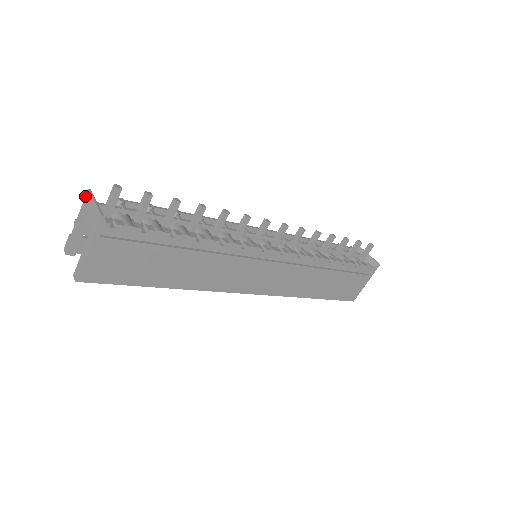
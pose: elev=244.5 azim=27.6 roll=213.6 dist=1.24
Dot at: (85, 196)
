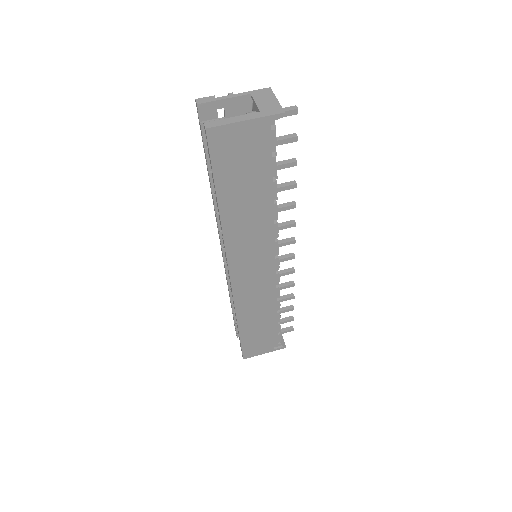
Dot at: (262, 89)
